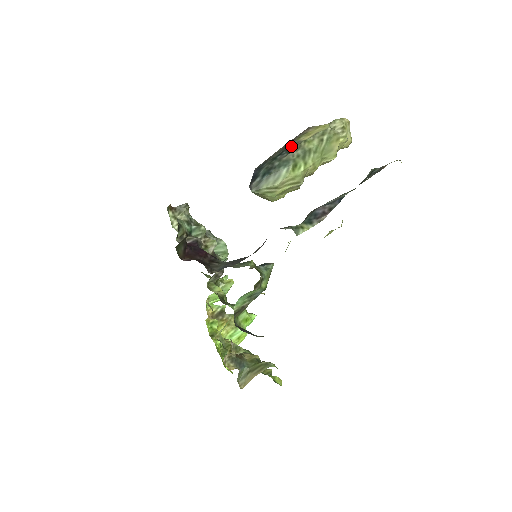
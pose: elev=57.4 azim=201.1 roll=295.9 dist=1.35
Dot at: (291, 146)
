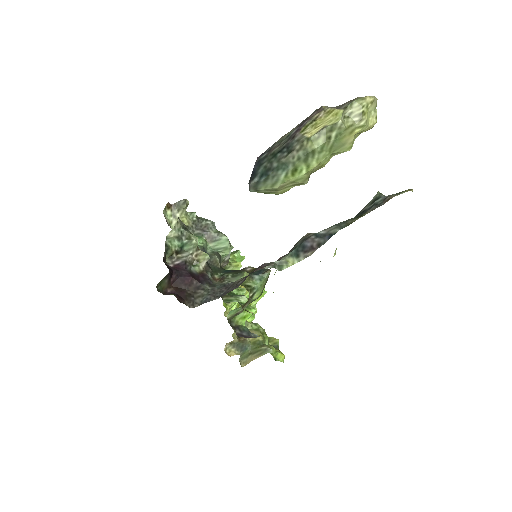
Dot at: (293, 143)
